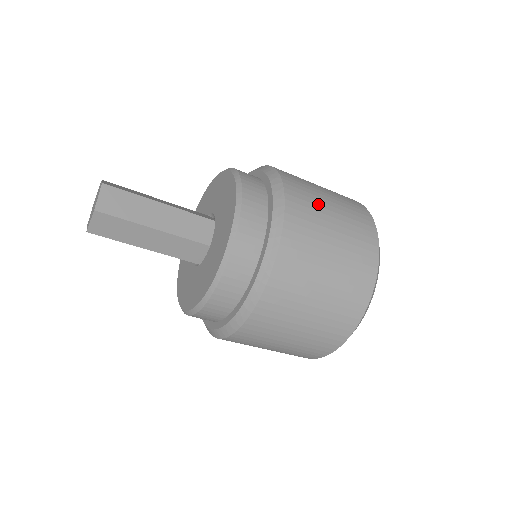
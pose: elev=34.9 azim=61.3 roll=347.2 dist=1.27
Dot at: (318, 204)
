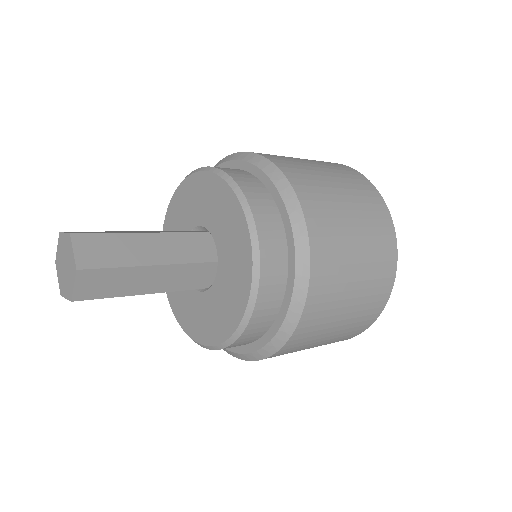
Dot at: (314, 173)
